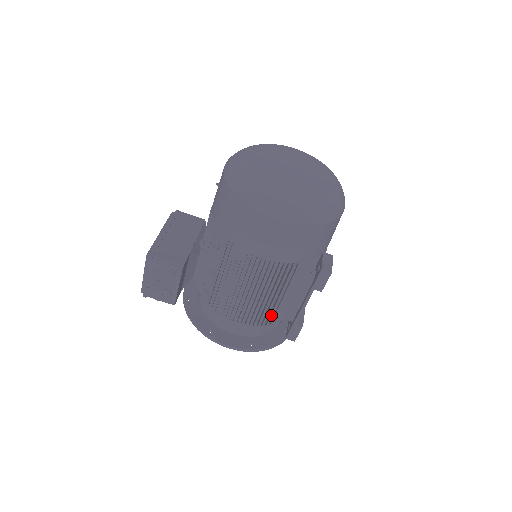
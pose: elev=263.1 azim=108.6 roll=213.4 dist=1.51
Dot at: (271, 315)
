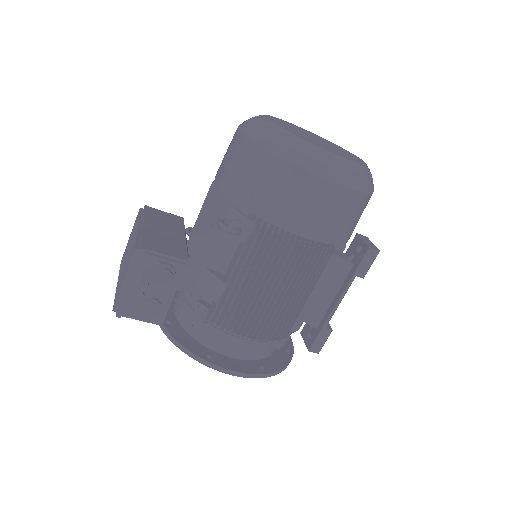
Dot at: occluded
